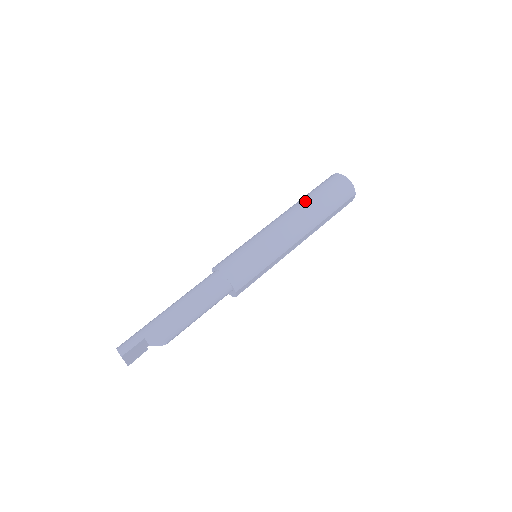
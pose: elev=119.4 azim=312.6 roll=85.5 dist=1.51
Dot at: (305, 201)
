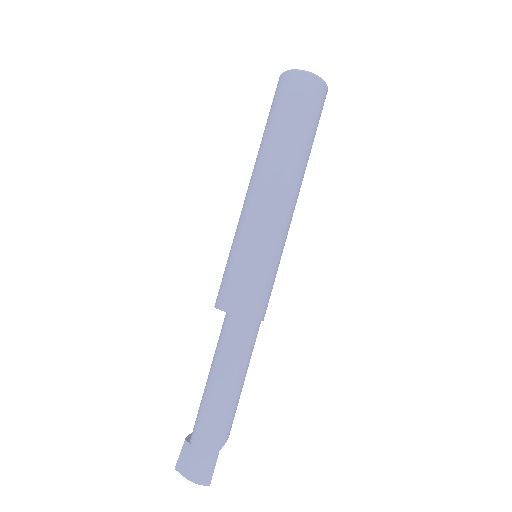
Dot at: (292, 150)
